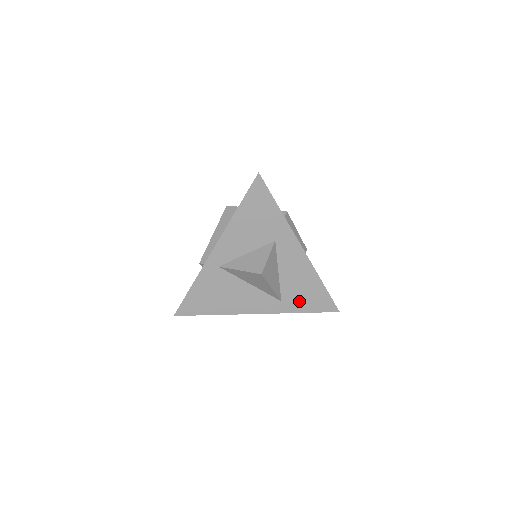
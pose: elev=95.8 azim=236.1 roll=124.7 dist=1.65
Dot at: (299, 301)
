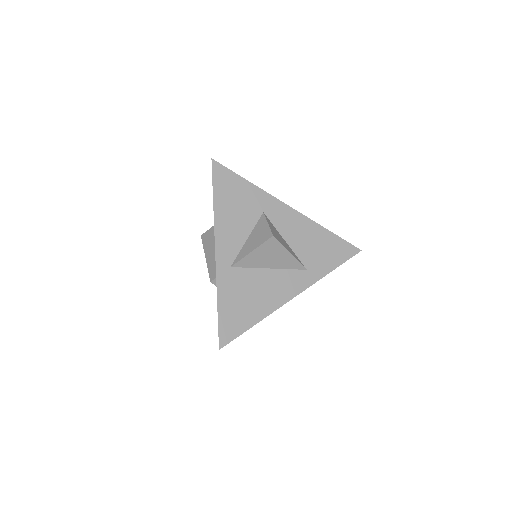
Dot at: (322, 260)
